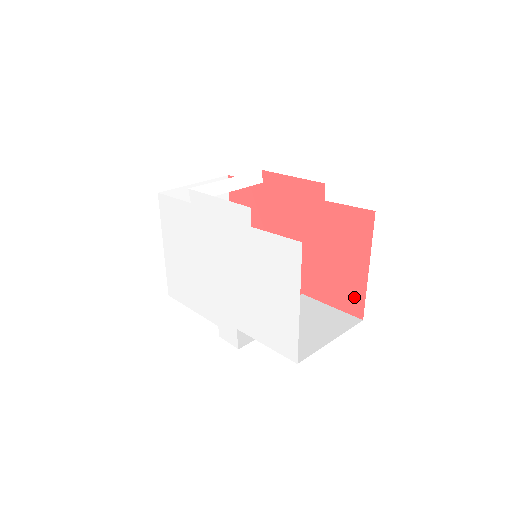
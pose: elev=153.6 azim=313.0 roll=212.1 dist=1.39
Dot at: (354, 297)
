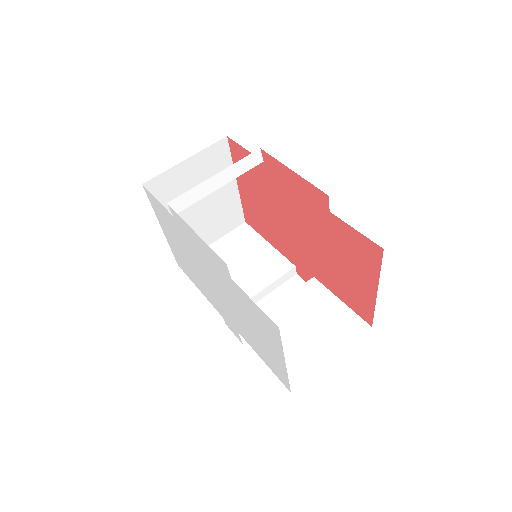
Dot at: (363, 306)
